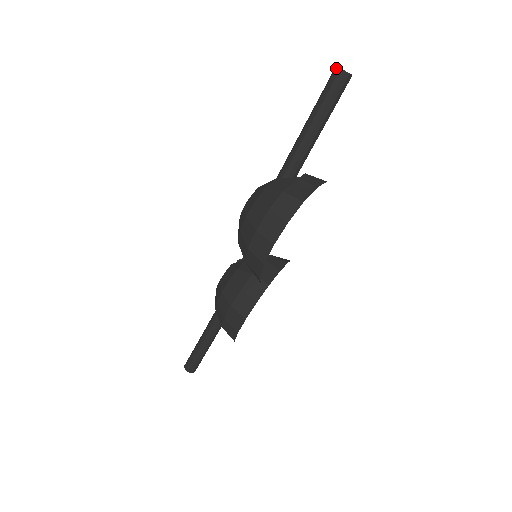
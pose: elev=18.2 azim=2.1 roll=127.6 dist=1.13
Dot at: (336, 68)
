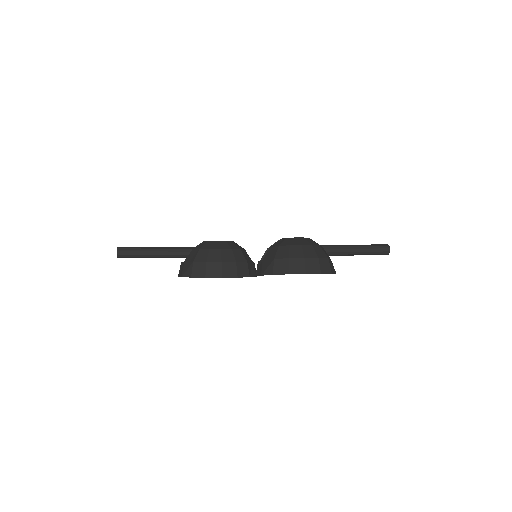
Dot at: occluded
